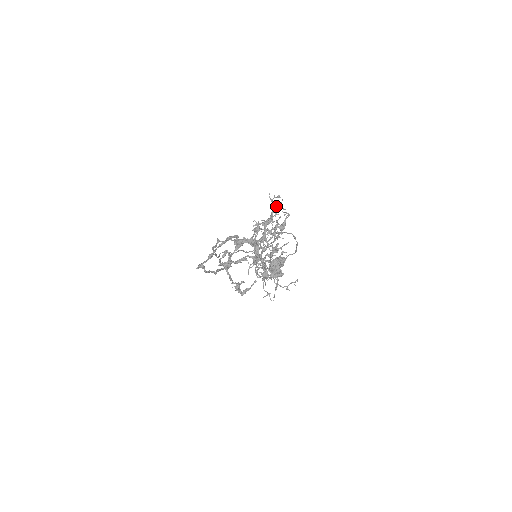
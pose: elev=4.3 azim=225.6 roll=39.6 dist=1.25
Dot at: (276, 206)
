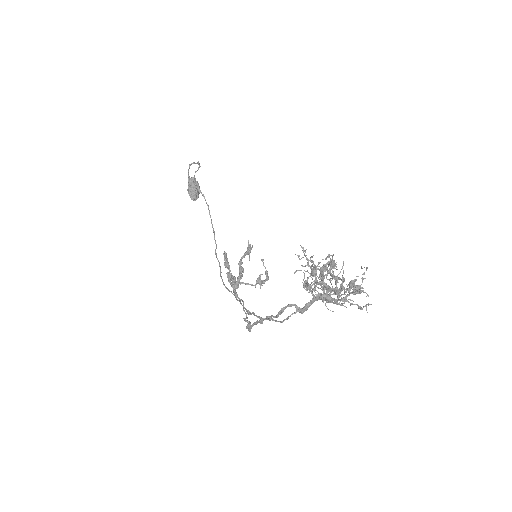
Dot at: (322, 268)
